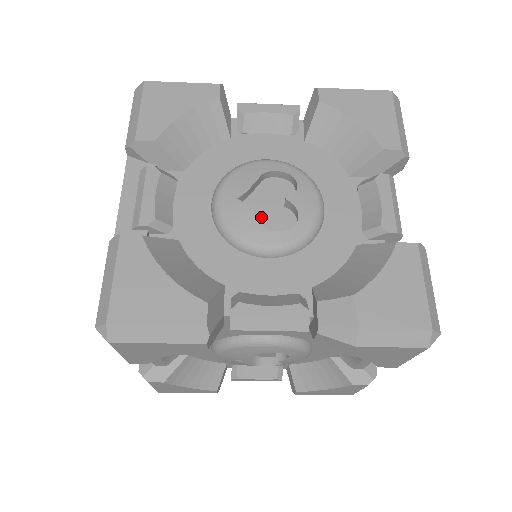
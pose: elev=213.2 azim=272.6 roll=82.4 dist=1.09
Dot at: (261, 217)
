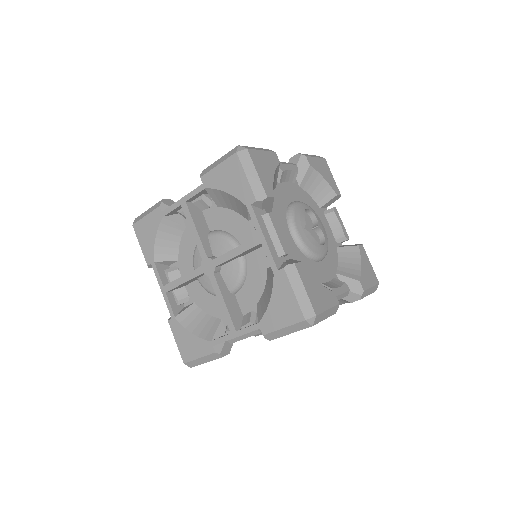
Dot at: occluded
